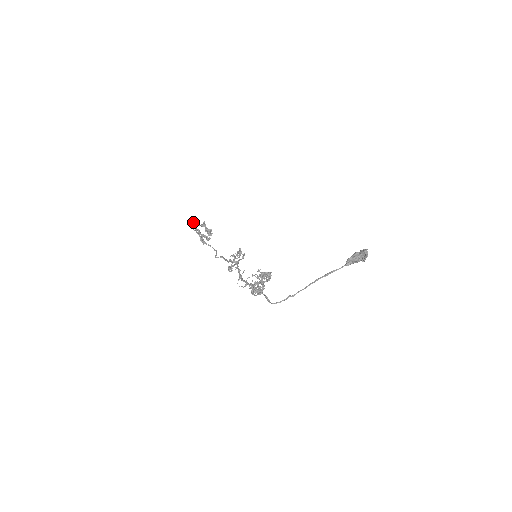
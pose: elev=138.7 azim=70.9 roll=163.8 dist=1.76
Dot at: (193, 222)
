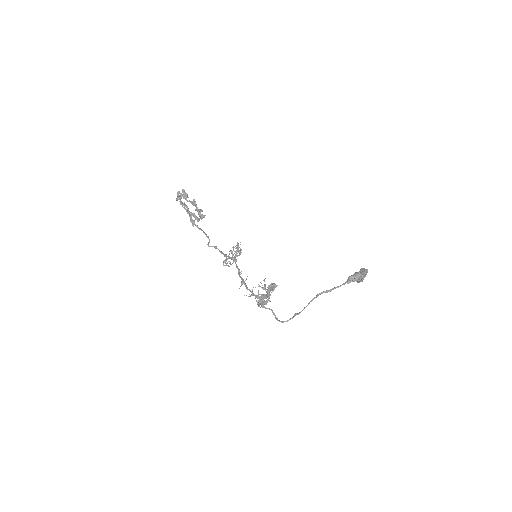
Dot at: (181, 196)
